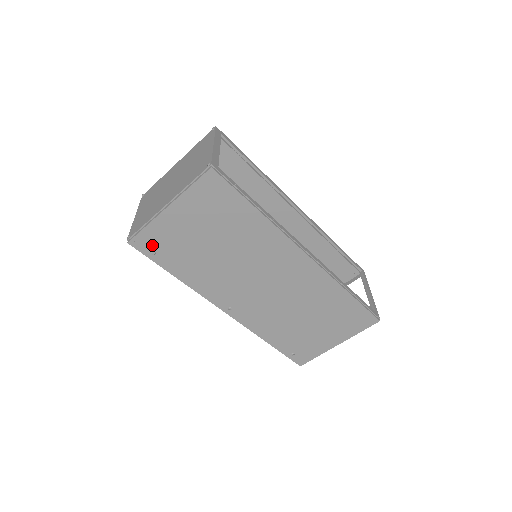
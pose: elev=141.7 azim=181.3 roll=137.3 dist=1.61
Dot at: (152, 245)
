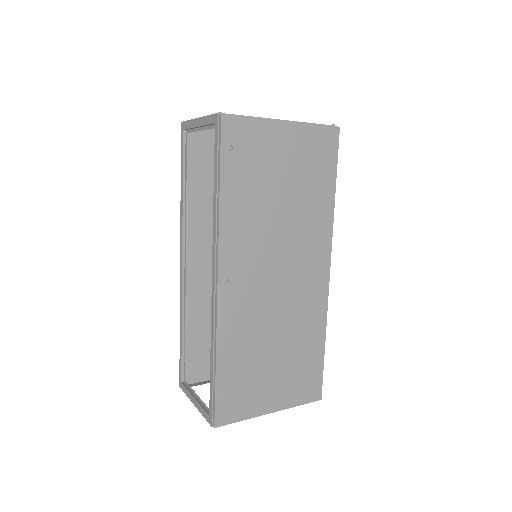
Dot at: (238, 139)
